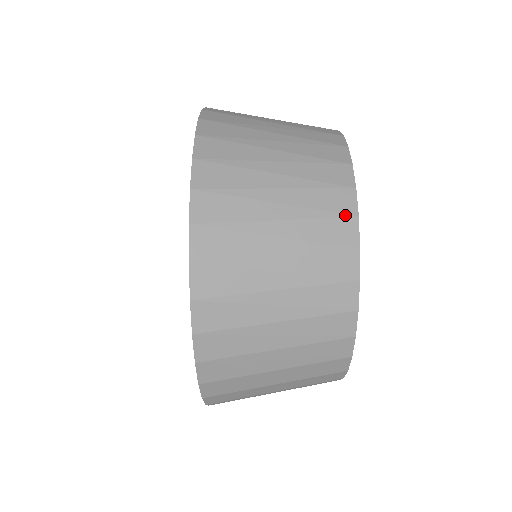
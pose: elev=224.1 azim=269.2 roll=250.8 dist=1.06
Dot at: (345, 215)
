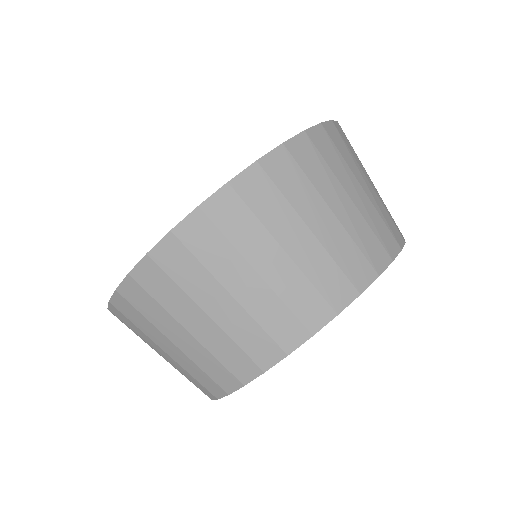
Dot at: (396, 239)
